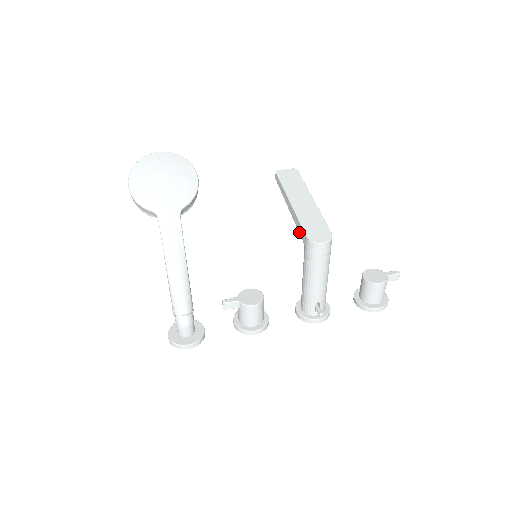
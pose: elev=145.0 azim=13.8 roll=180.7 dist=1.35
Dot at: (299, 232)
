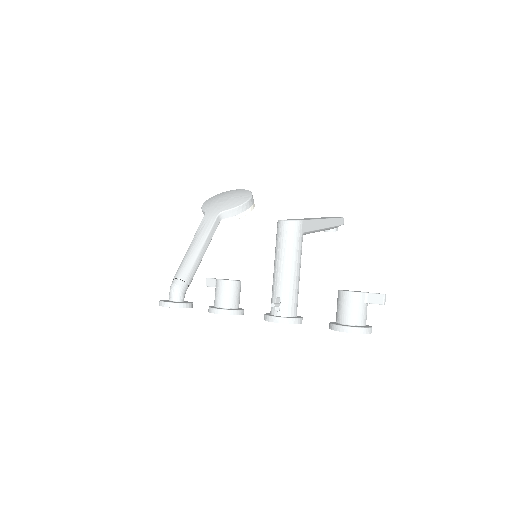
Dot at: occluded
